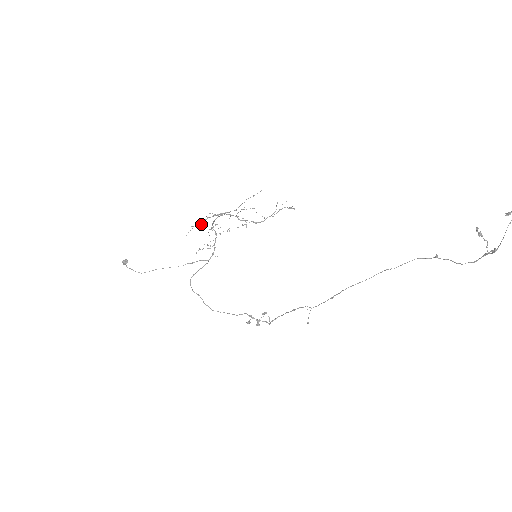
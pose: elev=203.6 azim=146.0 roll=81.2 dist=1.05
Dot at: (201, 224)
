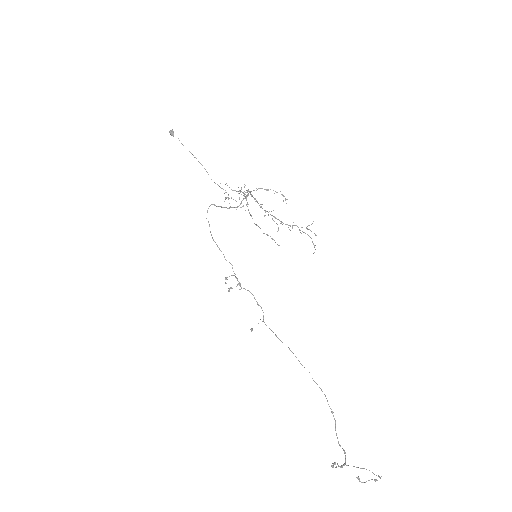
Dot at: occluded
